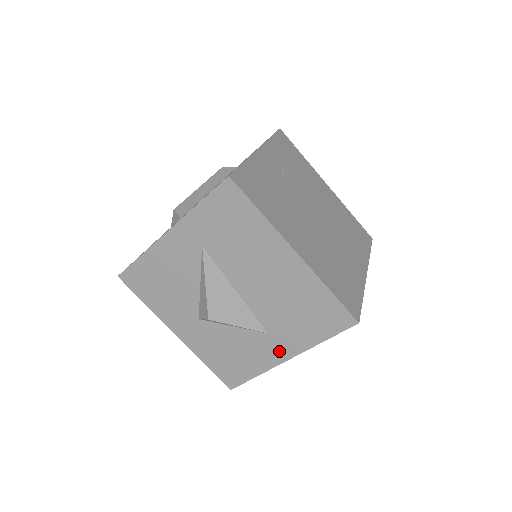
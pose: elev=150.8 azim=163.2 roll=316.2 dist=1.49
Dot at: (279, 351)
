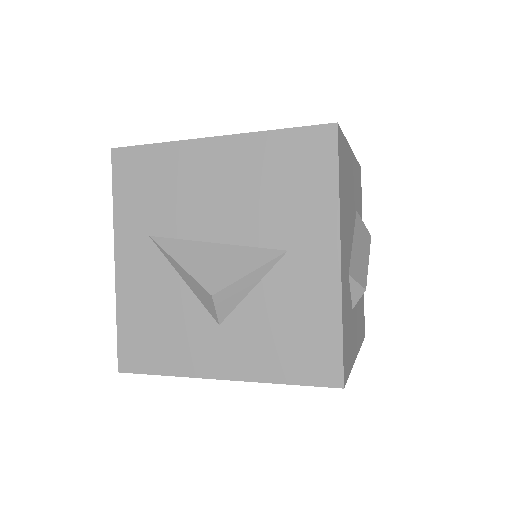
Dot at: (320, 258)
